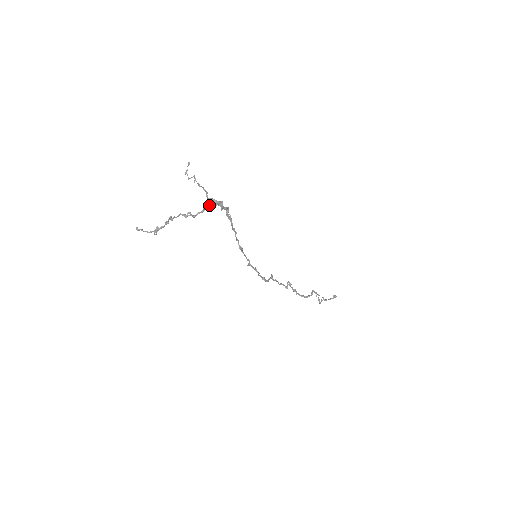
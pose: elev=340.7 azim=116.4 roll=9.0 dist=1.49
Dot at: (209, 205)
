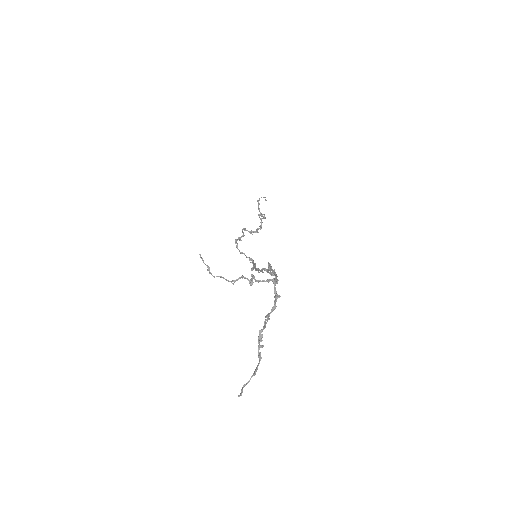
Dot at: (275, 291)
